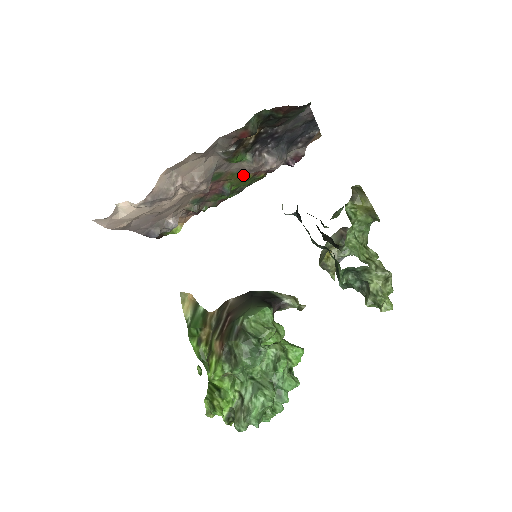
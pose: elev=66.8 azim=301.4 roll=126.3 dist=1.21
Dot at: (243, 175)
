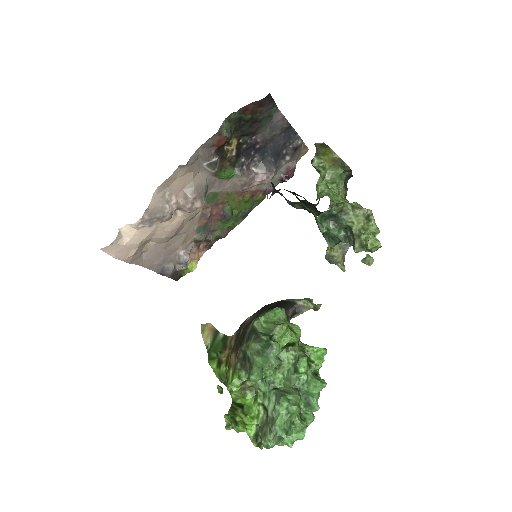
Dot at: (240, 196)
